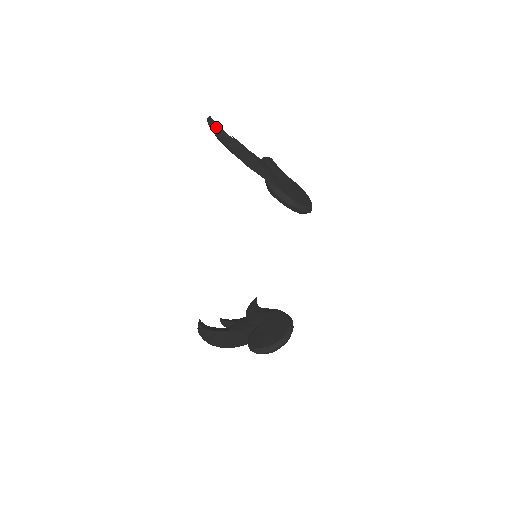
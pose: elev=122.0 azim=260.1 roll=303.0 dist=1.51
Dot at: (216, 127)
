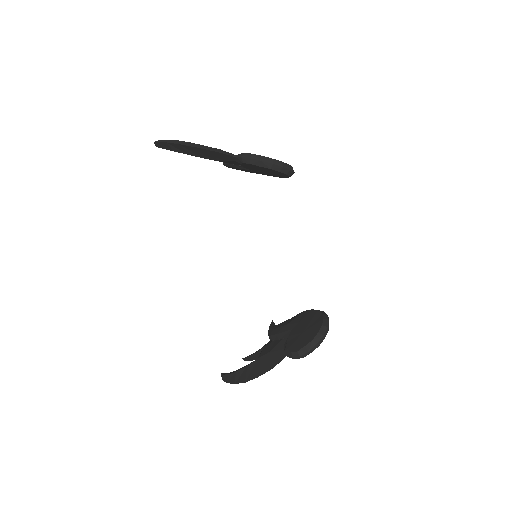
Dot at: (166, 141)
